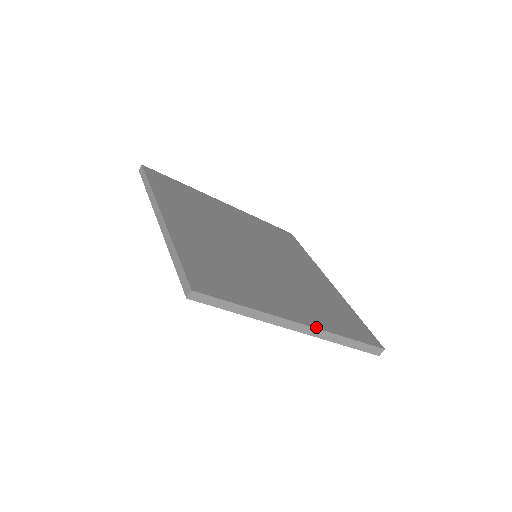
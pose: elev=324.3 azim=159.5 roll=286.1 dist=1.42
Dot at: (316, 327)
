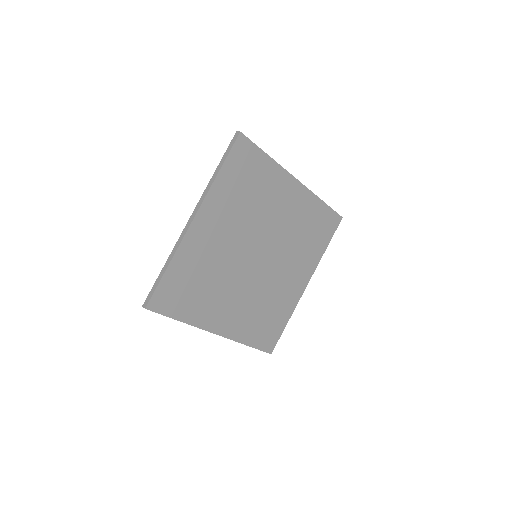
Dot at: (225, 336)
